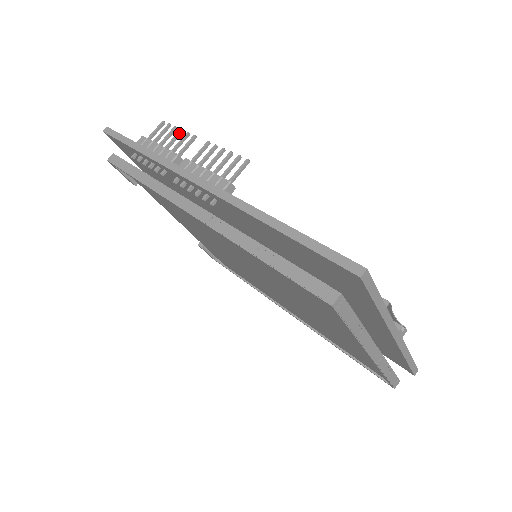
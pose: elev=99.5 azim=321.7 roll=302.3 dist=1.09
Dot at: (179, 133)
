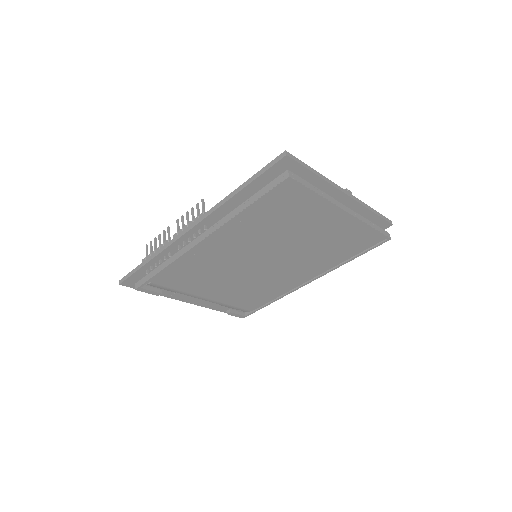
Dot at: (159, 237)
